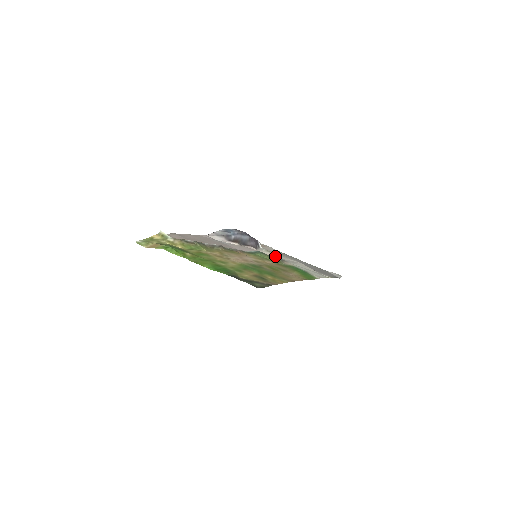
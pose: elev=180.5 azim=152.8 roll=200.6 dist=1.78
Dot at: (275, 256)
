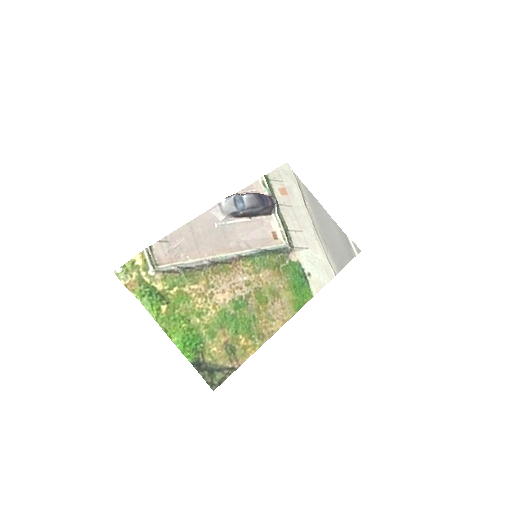
Dot at: (281, 248)
